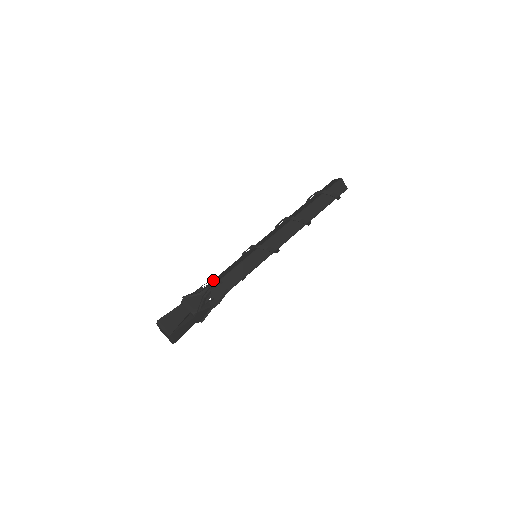
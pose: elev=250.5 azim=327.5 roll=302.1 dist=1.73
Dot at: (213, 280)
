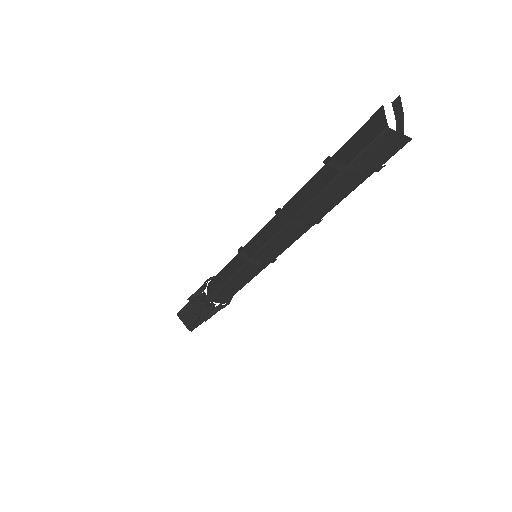
Dot at: (215, 277)
